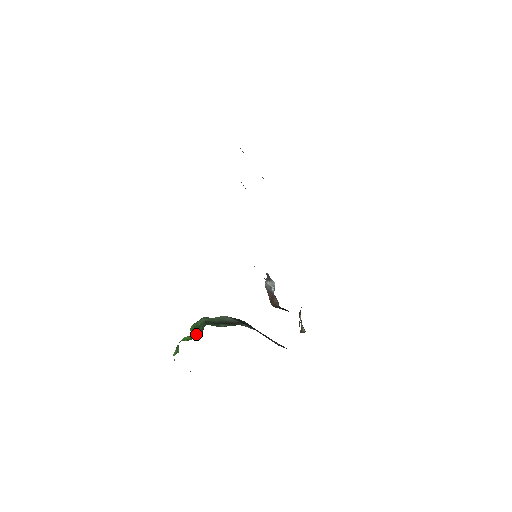
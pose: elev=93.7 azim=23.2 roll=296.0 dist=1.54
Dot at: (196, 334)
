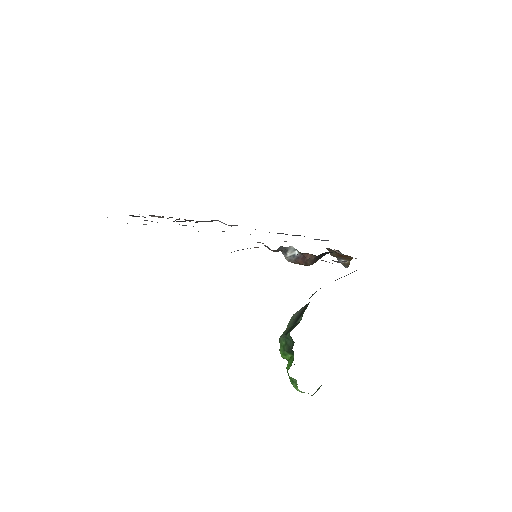
Dot at: (291, 350)
